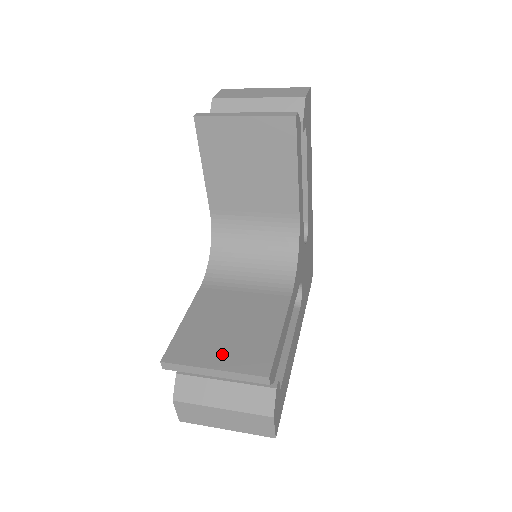
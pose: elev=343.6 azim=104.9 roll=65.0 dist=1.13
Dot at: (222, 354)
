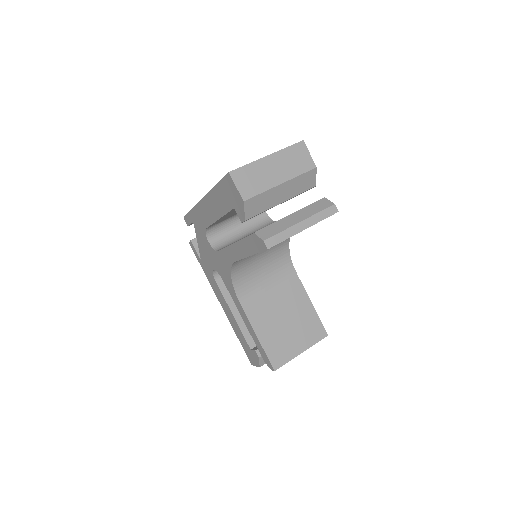
Dot at: (298, 341)
